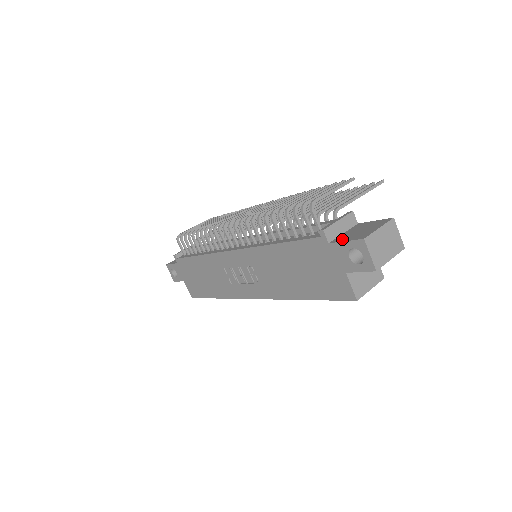
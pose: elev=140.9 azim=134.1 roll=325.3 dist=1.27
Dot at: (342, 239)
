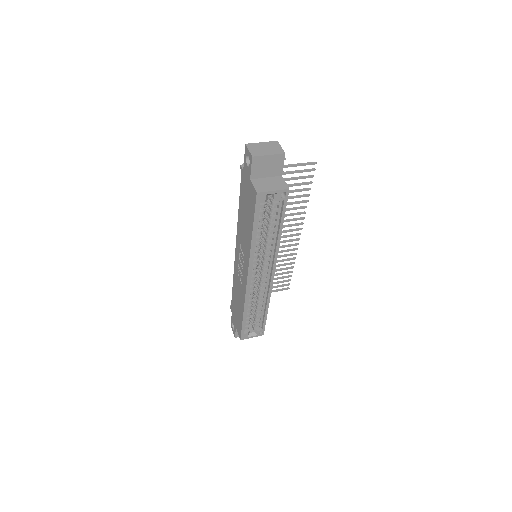
Dot at: occluded
